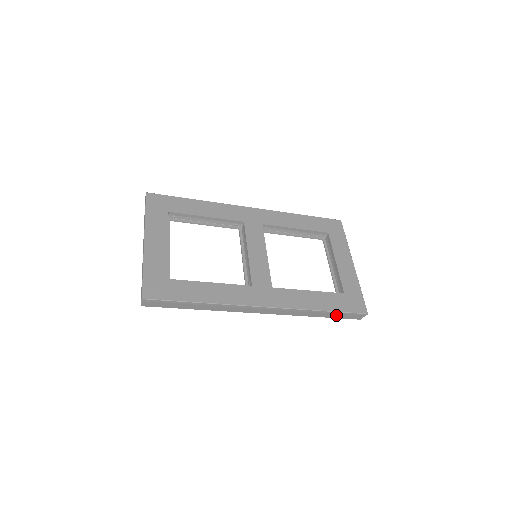
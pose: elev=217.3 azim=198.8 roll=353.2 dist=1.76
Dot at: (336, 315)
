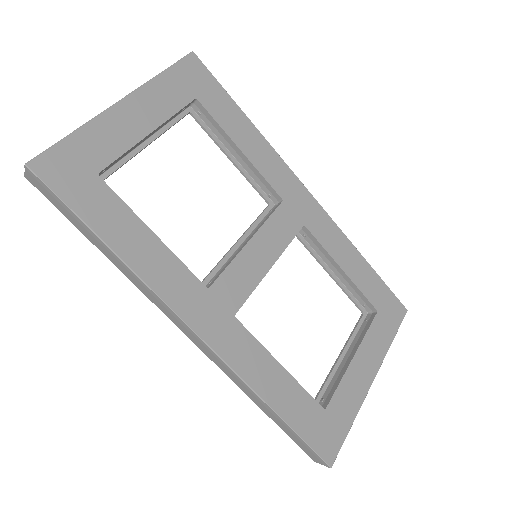
Dot at: (287, 429)
